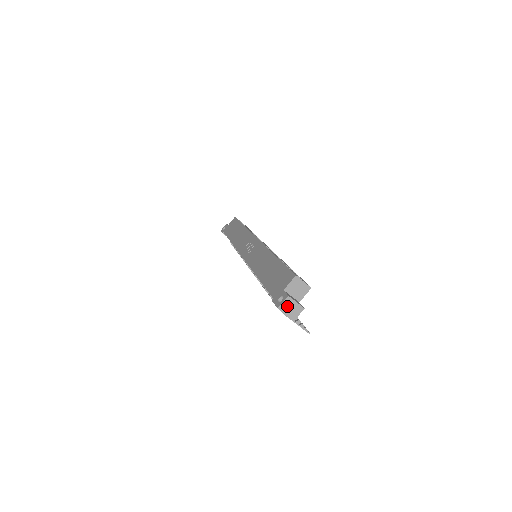
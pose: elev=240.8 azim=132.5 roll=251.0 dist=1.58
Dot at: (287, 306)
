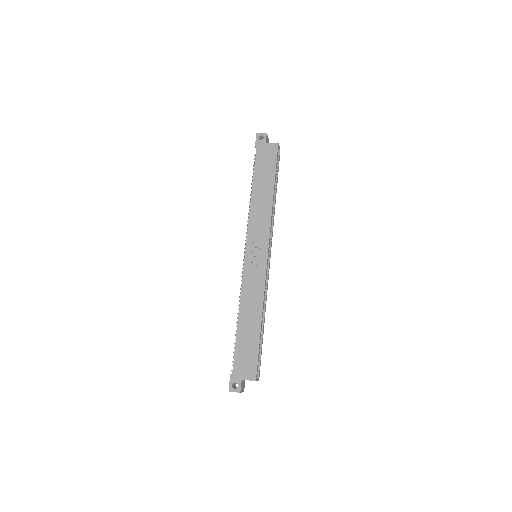
Dot at: occluded
